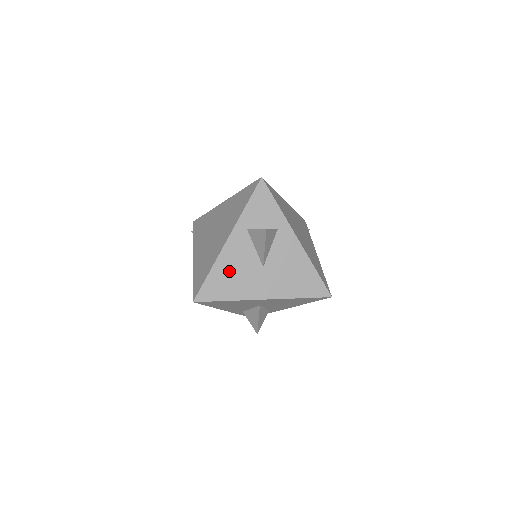
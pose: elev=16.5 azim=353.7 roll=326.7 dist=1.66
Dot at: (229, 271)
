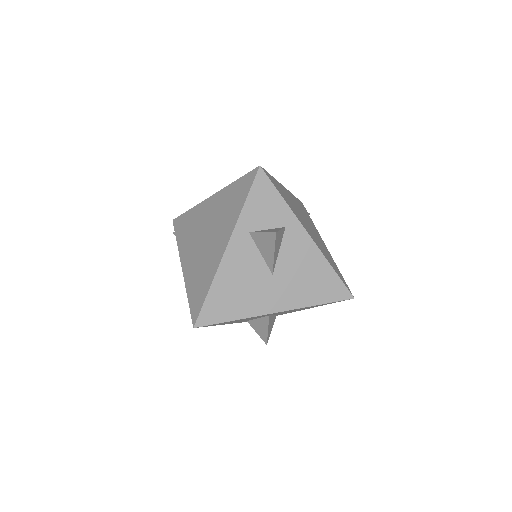
Dot at: (233, 285)
